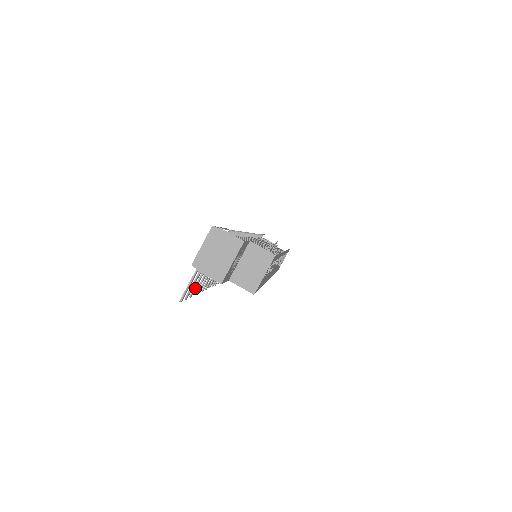
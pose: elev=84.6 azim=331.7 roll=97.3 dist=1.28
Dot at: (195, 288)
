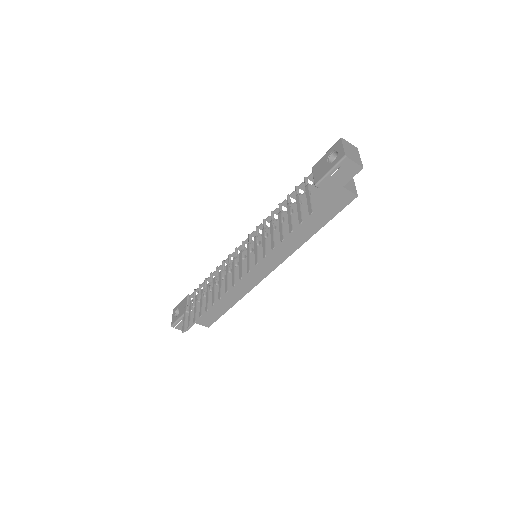
Dot at: (291, 226)
